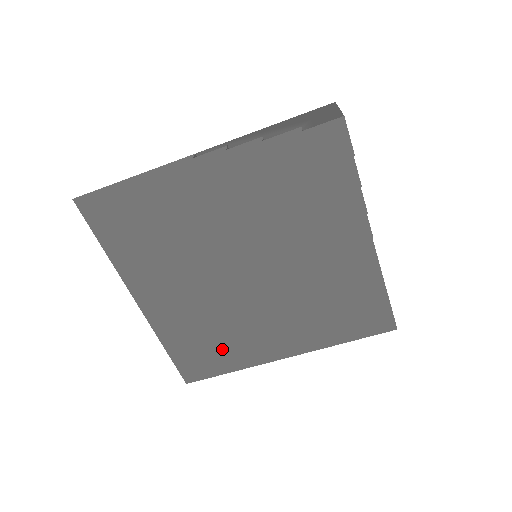
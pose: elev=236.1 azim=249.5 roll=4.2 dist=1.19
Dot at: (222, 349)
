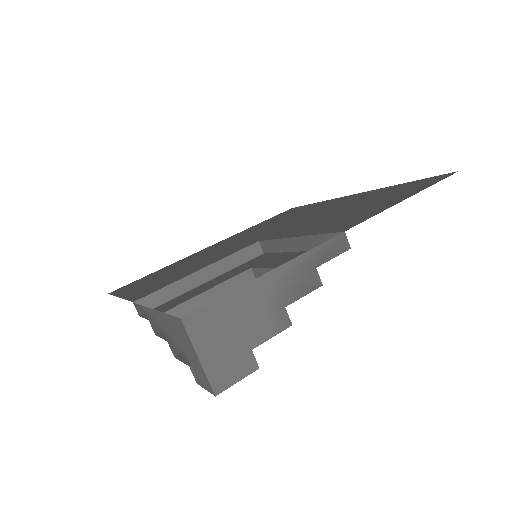
Dot at: (295, 213)
